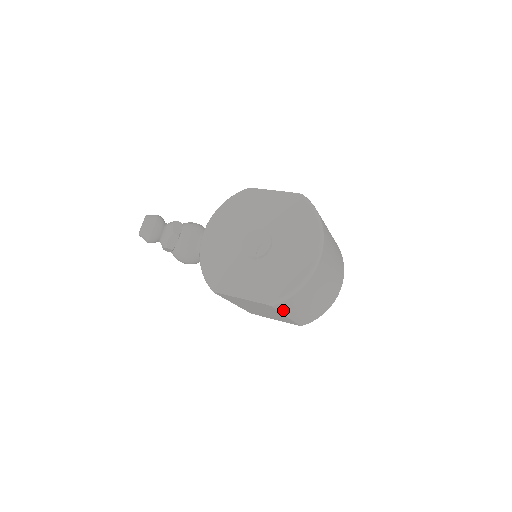
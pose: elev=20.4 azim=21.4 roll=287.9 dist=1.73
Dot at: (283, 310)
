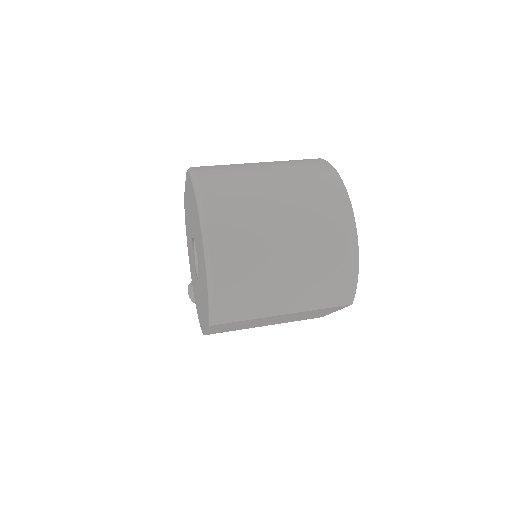
Dot at: (249, 316)
